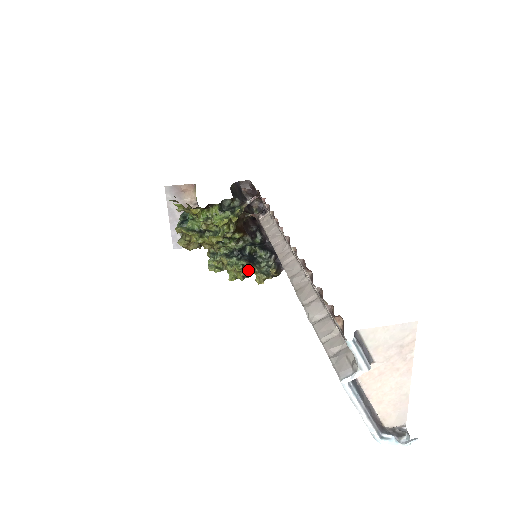
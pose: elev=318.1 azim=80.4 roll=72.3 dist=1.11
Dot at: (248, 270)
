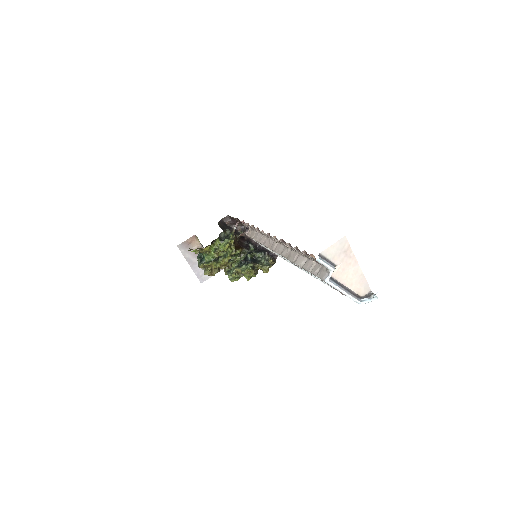
Dot at: (255, 268)
